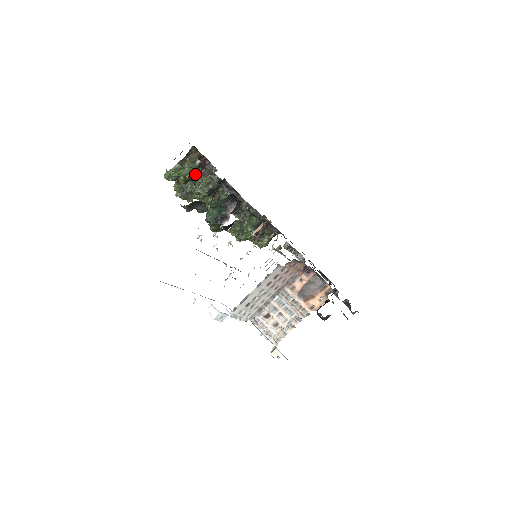
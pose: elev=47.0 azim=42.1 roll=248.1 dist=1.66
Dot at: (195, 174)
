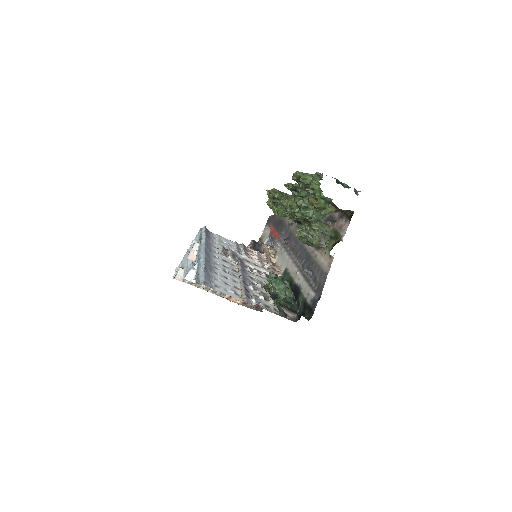
Dot at: occluded
